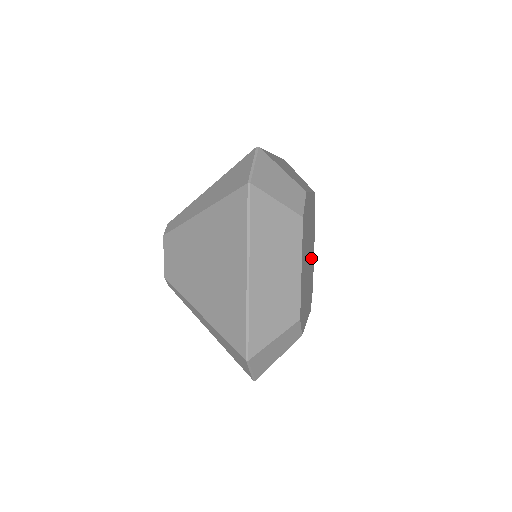
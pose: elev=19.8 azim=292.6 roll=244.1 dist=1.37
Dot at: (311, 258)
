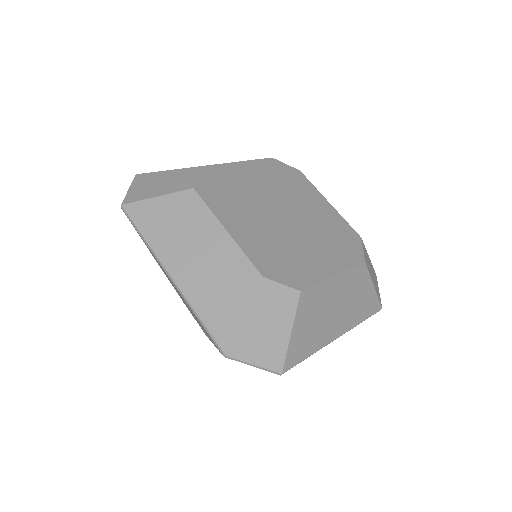
Dot at: (311, 212)
